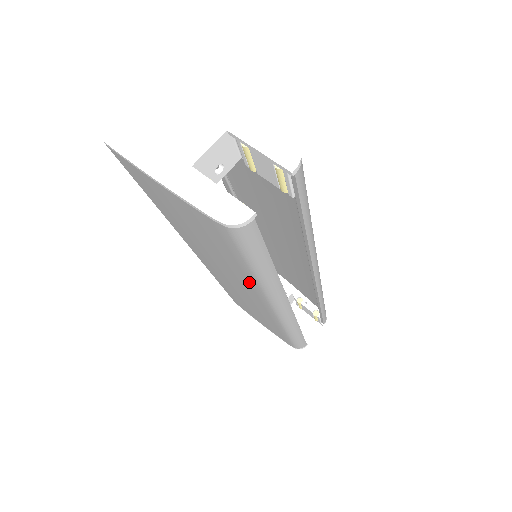
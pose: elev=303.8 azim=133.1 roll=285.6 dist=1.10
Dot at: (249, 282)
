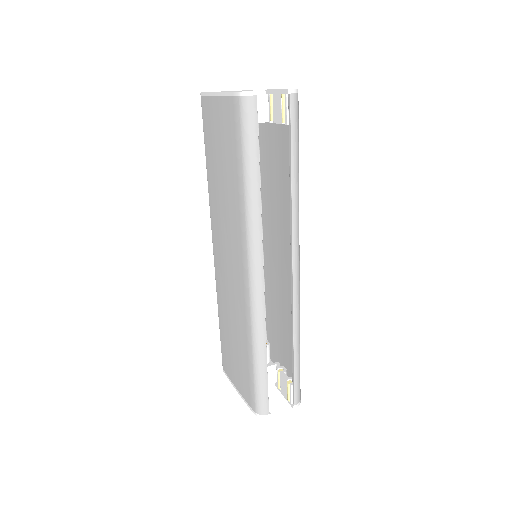
Dot at: (240, 212)
